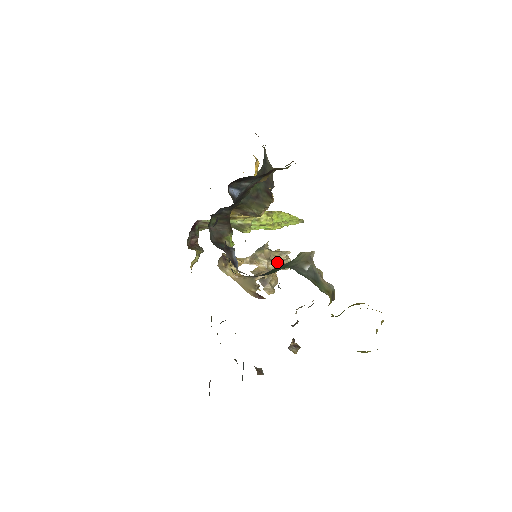
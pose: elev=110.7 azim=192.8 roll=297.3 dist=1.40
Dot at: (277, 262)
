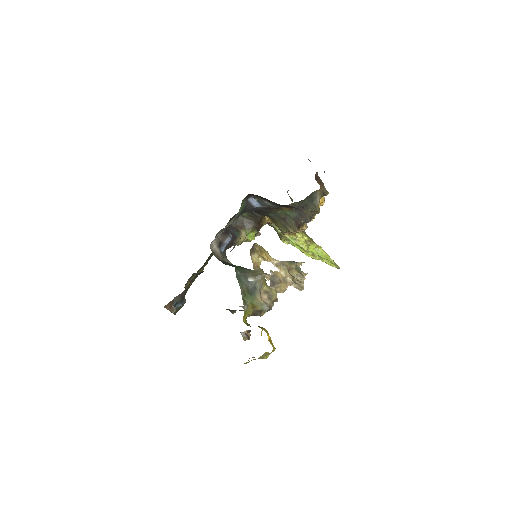
Dot at: (294, 279)
